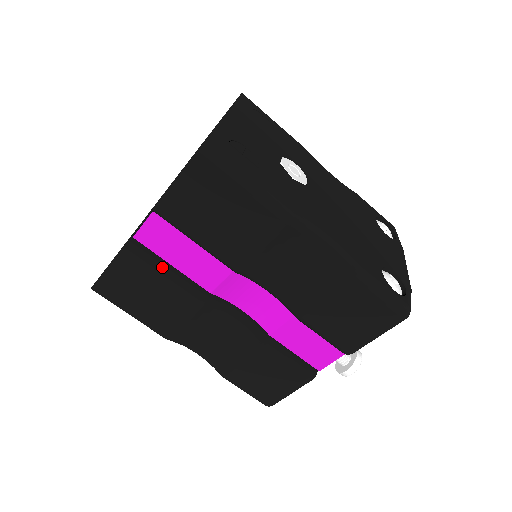
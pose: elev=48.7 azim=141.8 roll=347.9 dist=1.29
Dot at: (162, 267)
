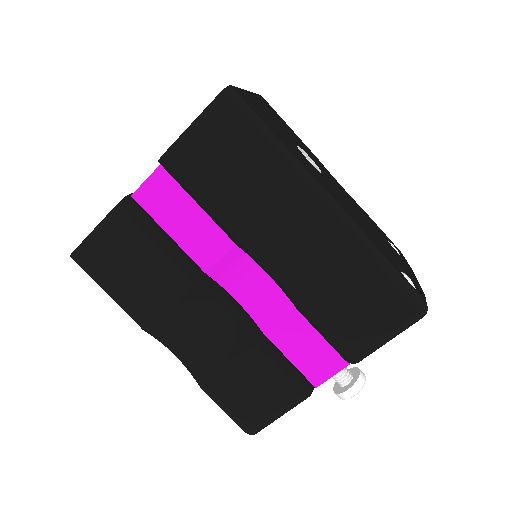
Dot at: (157, 233)
